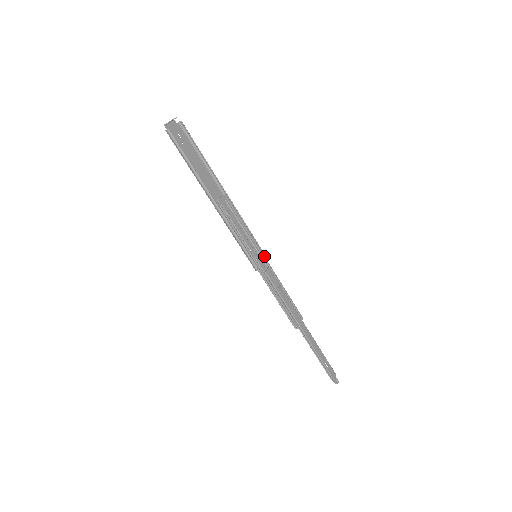
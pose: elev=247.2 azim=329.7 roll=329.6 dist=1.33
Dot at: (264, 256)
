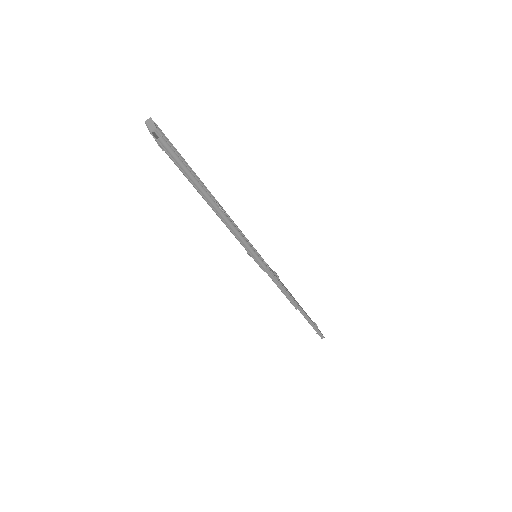
Dot at: (258, 253)
